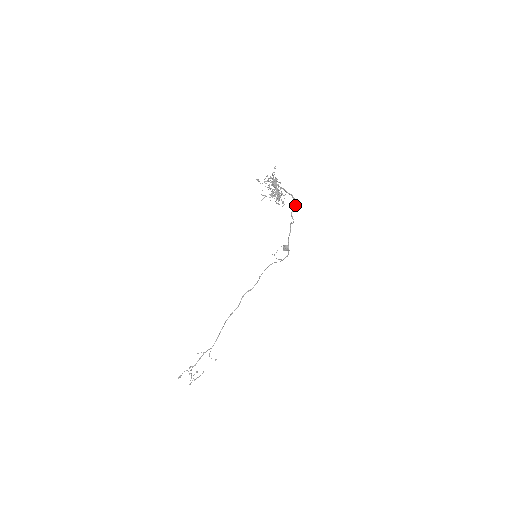
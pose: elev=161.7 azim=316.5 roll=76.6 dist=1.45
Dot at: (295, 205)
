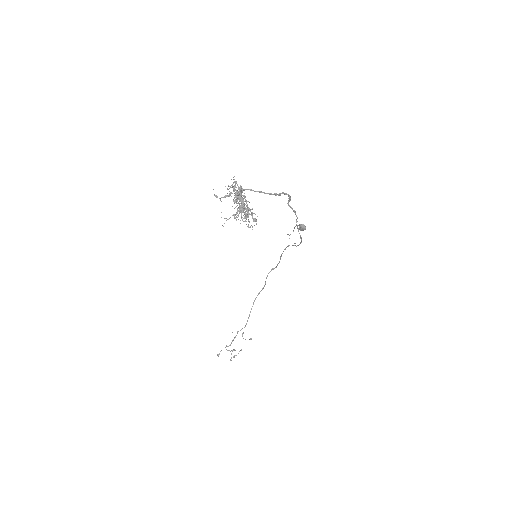
Dot at: occluded
